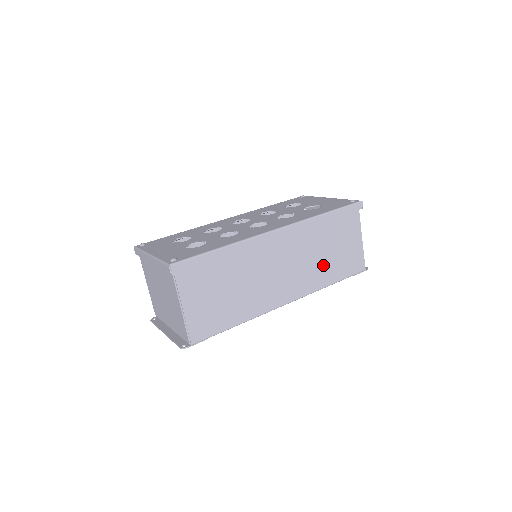
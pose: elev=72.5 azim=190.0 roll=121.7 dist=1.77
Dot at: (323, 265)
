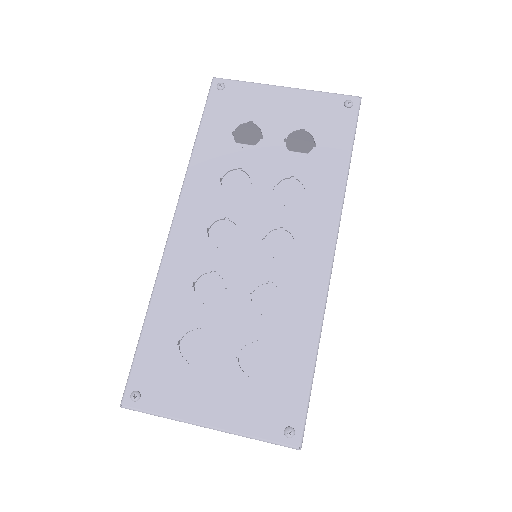
Dot at: occluded
